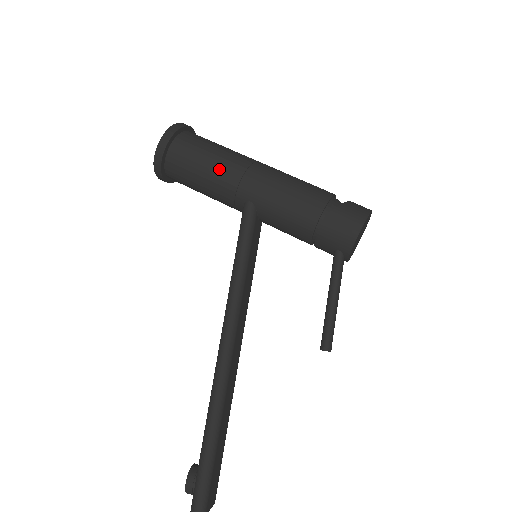
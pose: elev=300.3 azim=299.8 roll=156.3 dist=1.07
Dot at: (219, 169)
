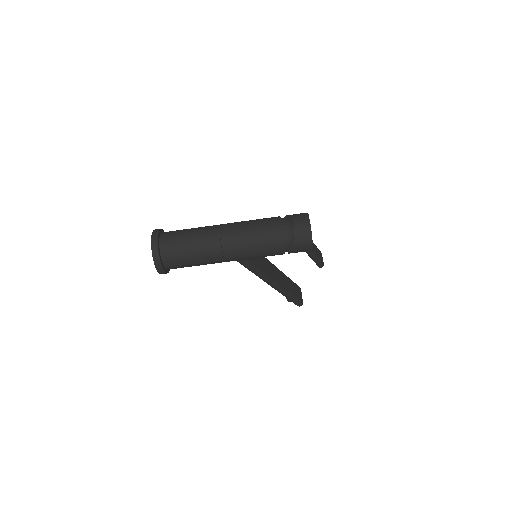
Dot at: (207, 263)
